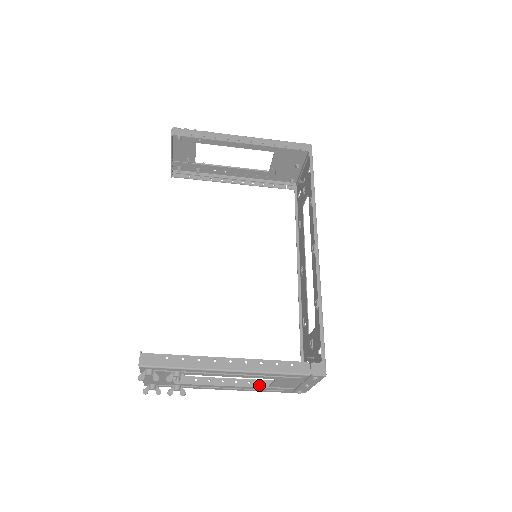
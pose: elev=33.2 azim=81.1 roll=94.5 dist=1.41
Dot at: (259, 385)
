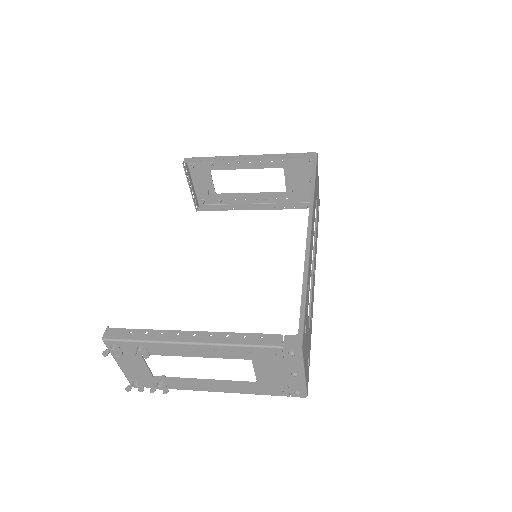
Dot at: (246, 381)
